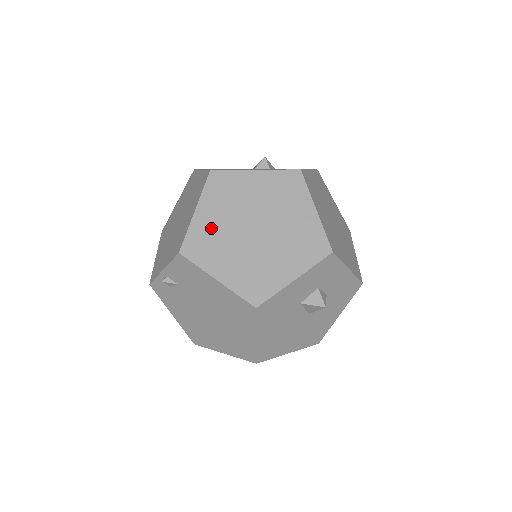
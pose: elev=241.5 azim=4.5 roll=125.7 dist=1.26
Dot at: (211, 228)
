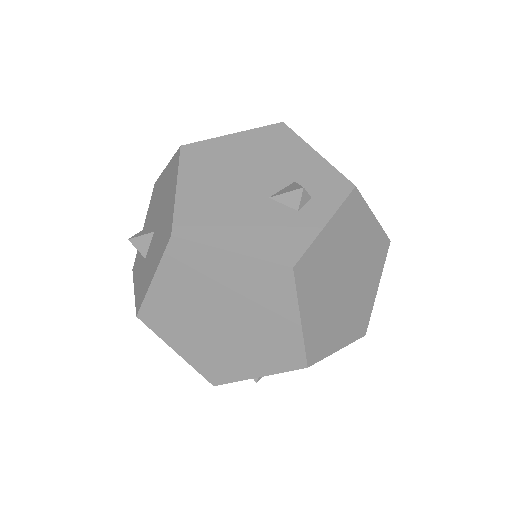
Dot at: (319, 320)
